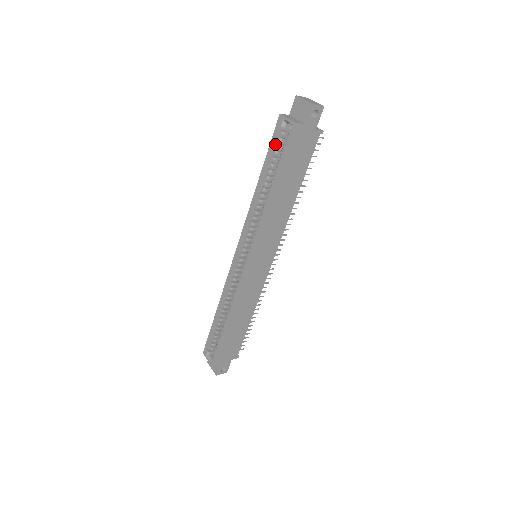
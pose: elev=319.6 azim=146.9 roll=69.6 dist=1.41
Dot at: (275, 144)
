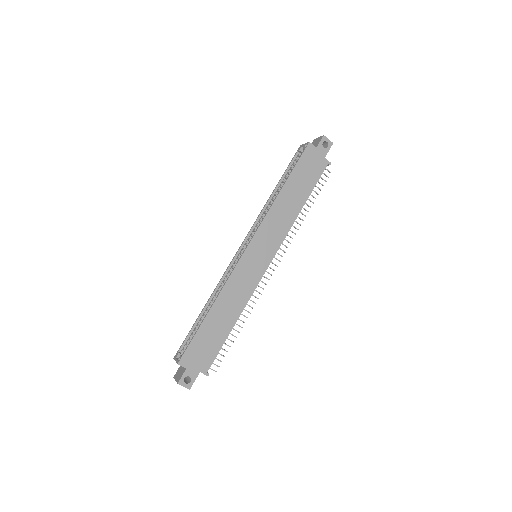
Dot at: (292, 164)
